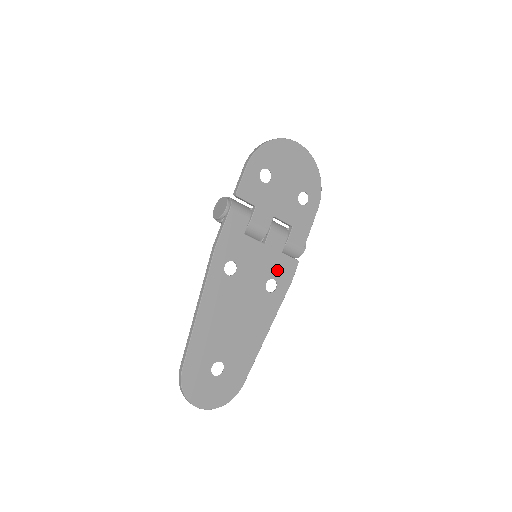
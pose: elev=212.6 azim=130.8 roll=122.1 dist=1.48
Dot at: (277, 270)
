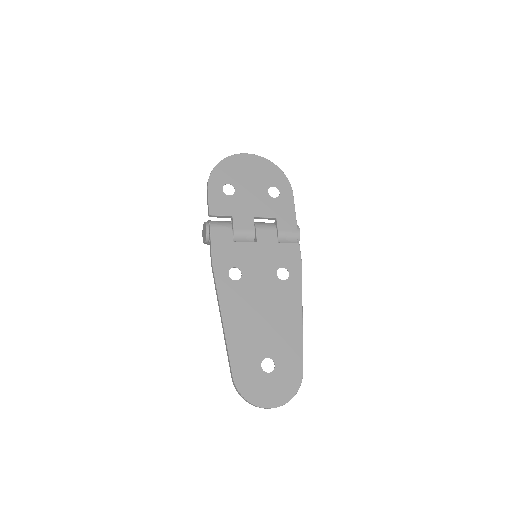
Dot at: (281, 259)
